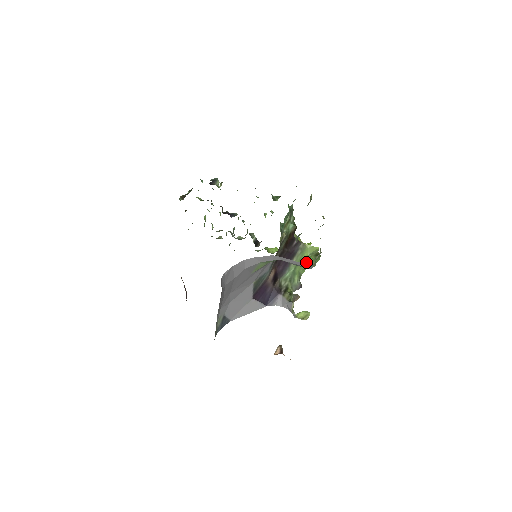
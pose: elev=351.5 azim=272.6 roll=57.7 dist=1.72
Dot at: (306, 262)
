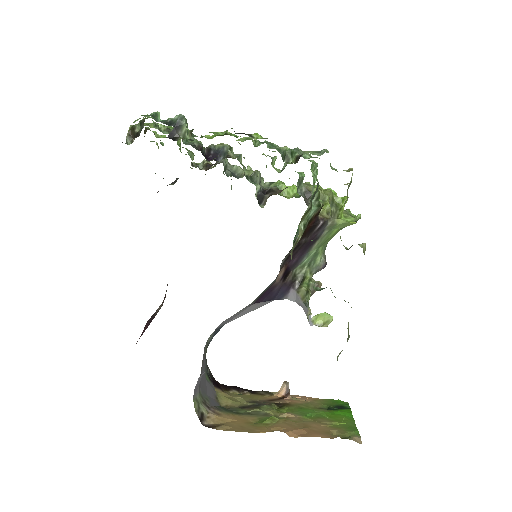
Dot at: (336, 233)
